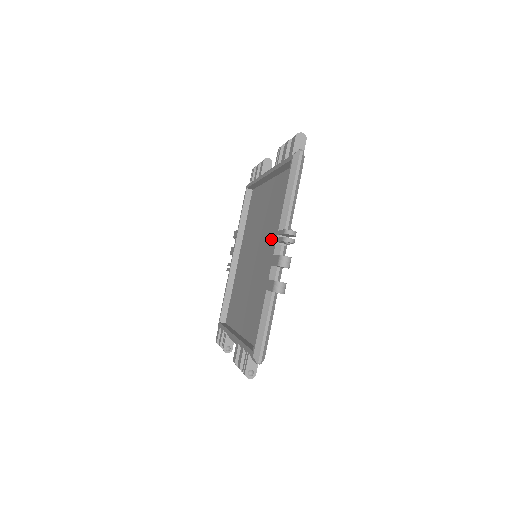
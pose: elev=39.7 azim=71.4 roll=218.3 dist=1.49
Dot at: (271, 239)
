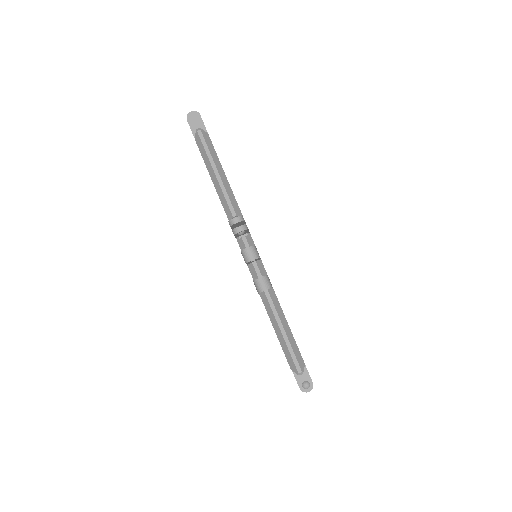
Dot at: occluded
